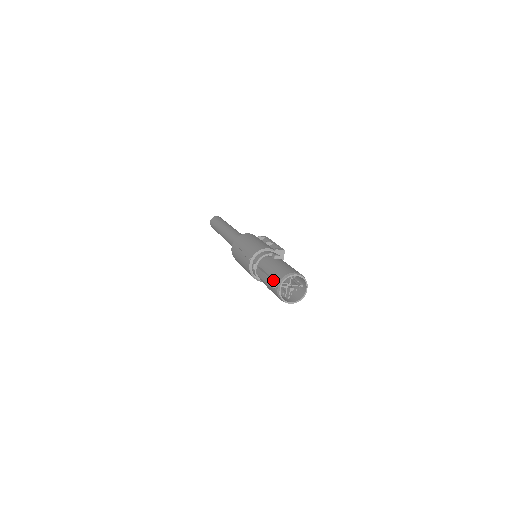
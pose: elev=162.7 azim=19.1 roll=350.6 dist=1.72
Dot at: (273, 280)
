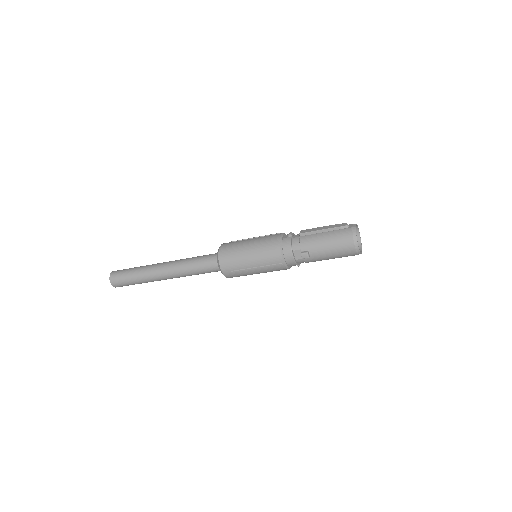
Dot at: (342, 224)
